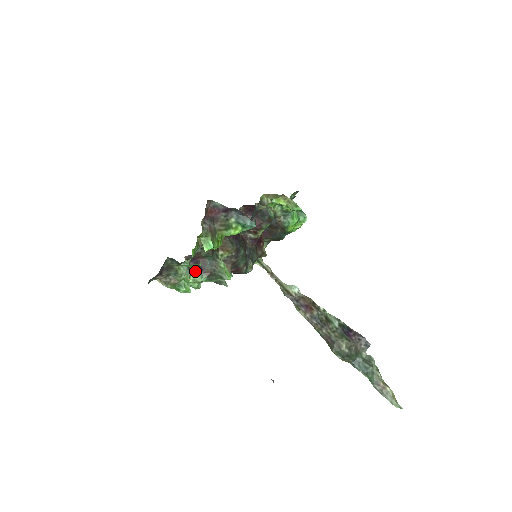
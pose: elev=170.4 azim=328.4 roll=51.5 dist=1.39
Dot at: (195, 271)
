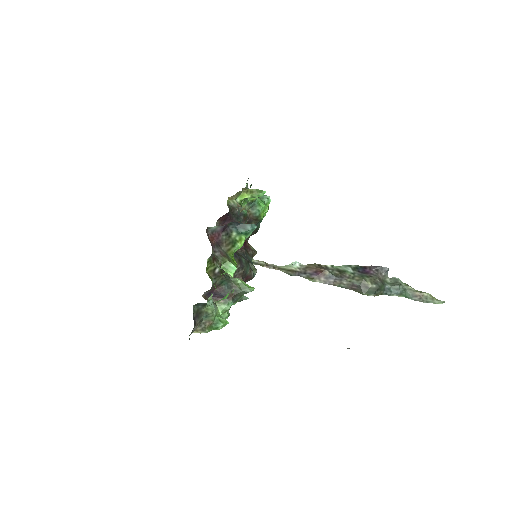
Dot at: (219, 303)
